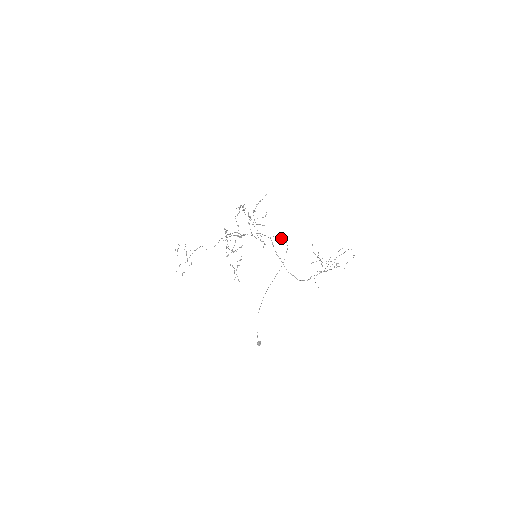
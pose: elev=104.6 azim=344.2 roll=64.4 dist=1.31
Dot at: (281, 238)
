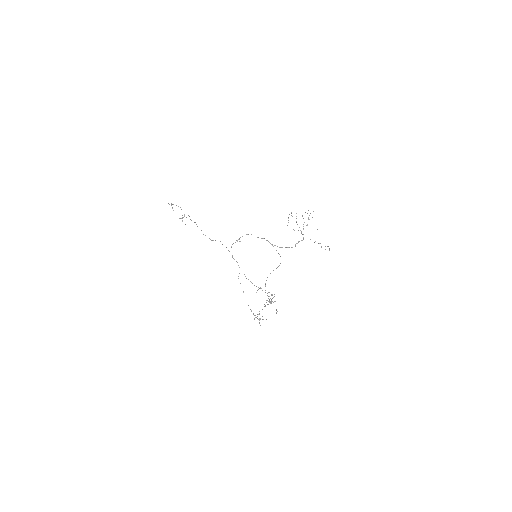
Dot at: occluded
